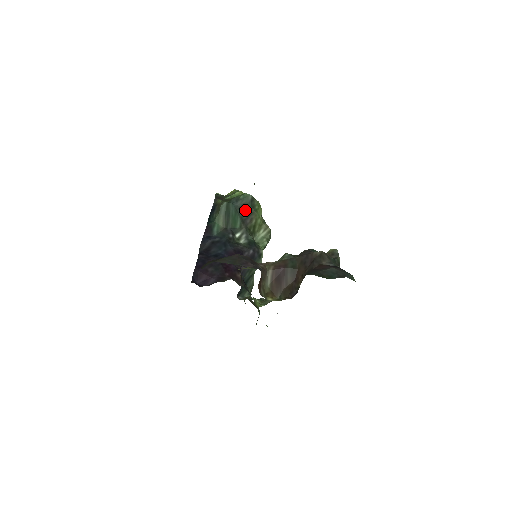
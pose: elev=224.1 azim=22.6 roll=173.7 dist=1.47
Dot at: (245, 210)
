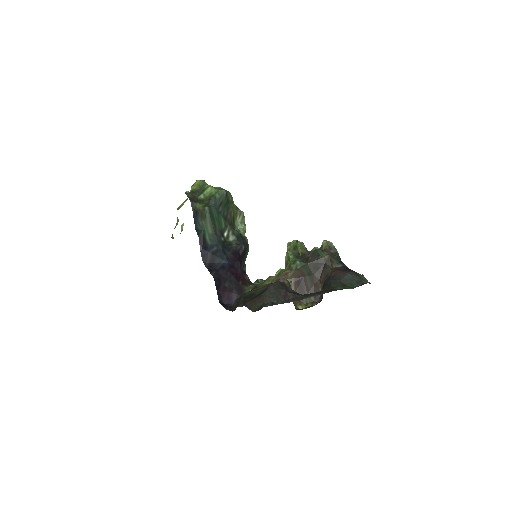
Dot at: (223, 207)
